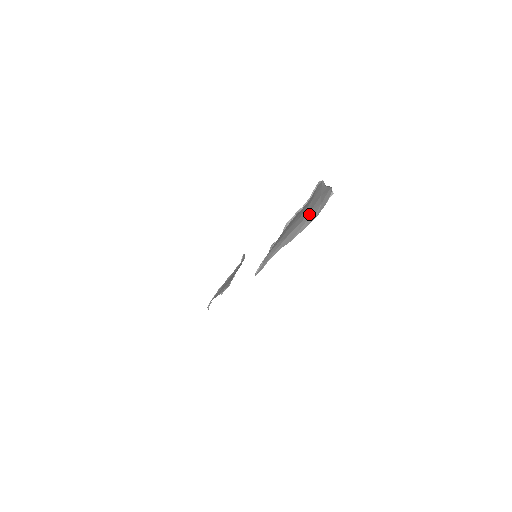
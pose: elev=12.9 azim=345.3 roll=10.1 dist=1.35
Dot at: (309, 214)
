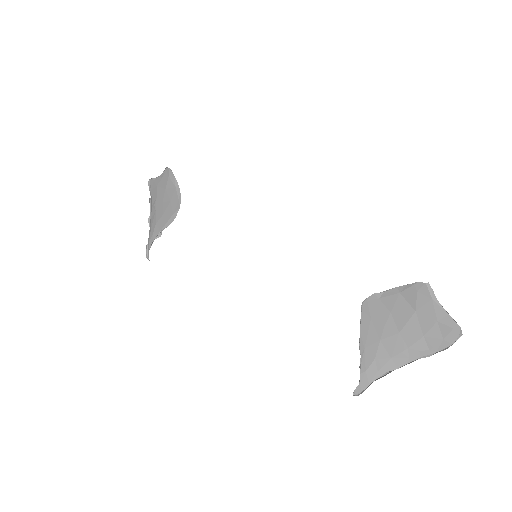
Dot at: (422, 342)
